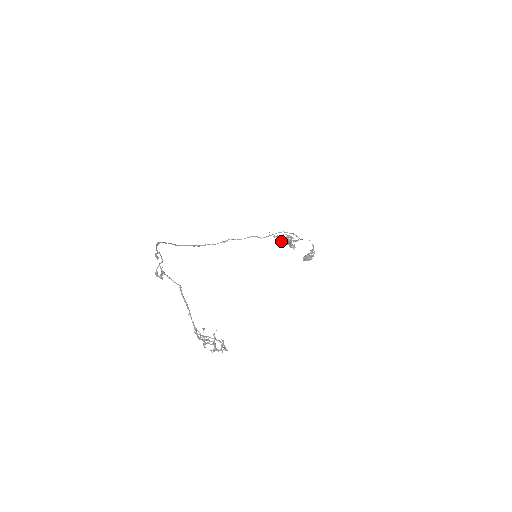
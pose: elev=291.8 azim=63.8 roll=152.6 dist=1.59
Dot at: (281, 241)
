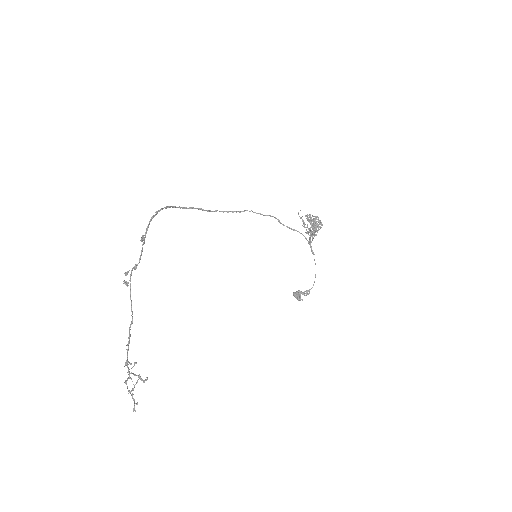
Dot at: (308, 220)
